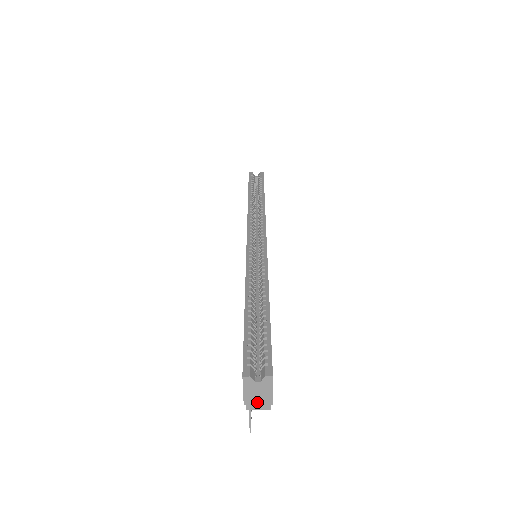
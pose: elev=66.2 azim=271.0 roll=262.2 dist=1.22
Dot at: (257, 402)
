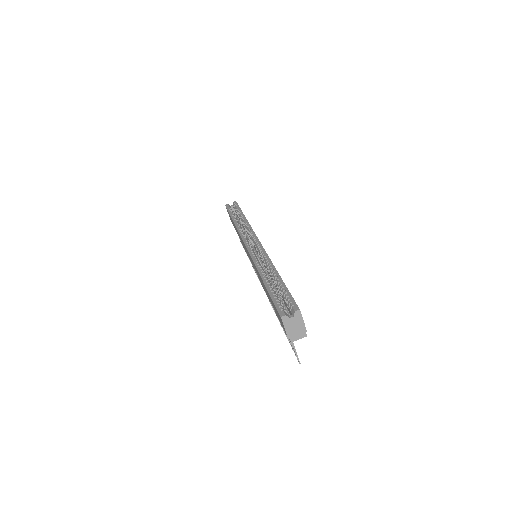
Dot at: (296, 333)
